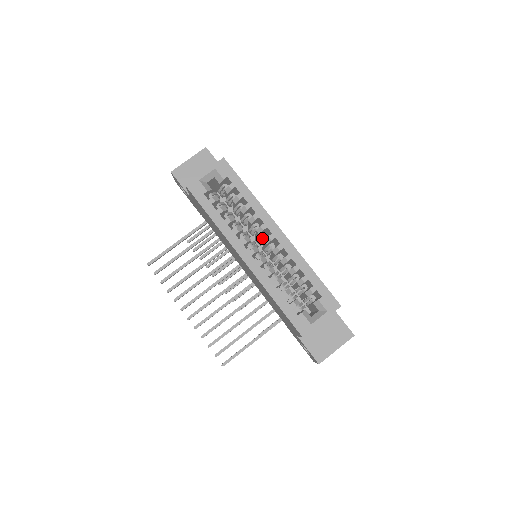
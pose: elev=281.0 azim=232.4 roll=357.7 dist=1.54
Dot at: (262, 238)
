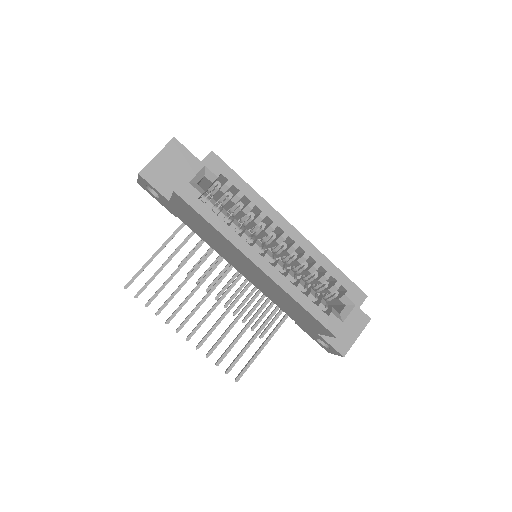
Dot at: occluded
